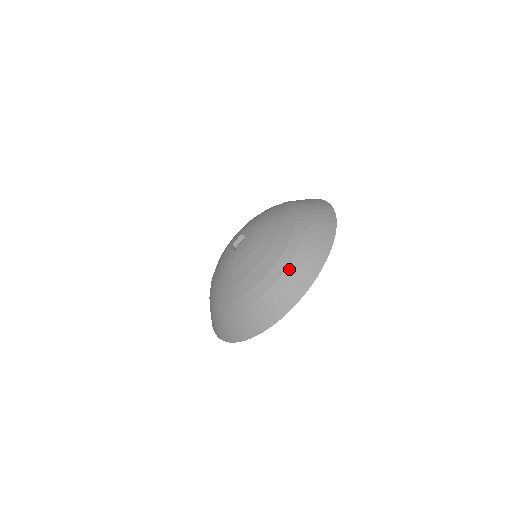
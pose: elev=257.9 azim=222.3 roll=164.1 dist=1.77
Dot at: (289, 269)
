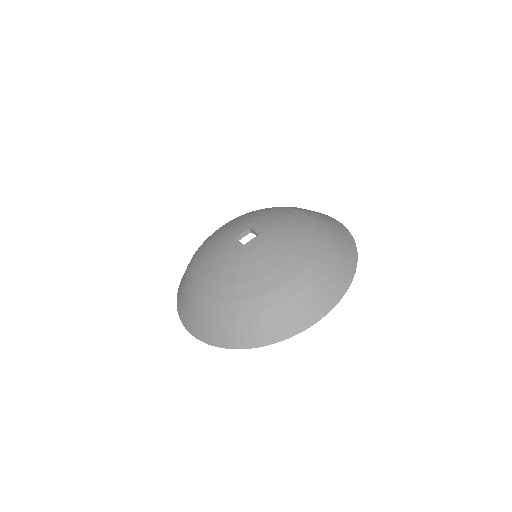
Dot at: (322, 274)
